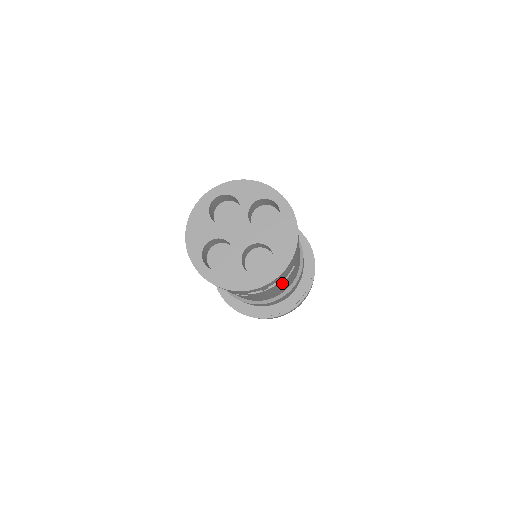
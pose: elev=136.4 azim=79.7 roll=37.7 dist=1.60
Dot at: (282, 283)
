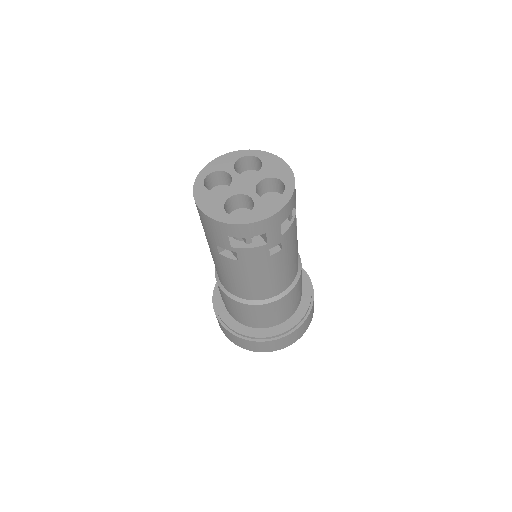
Dot at: (296, 227)
